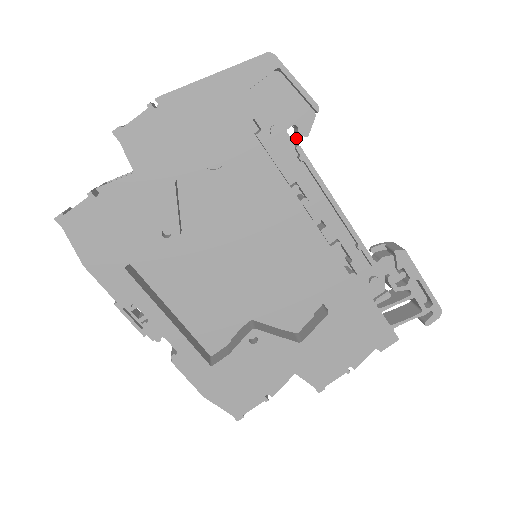
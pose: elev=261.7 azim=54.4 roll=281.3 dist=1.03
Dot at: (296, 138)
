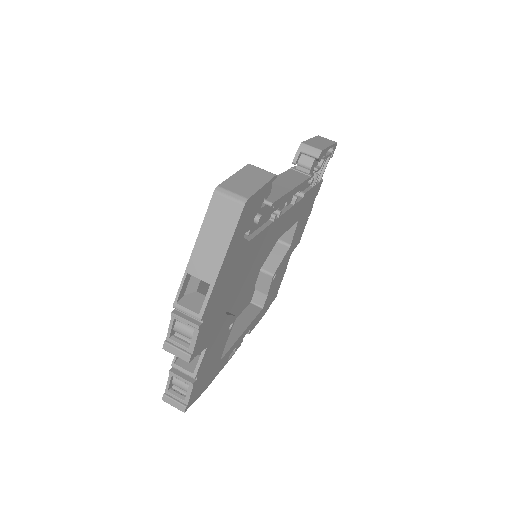
Dot at: occluded
